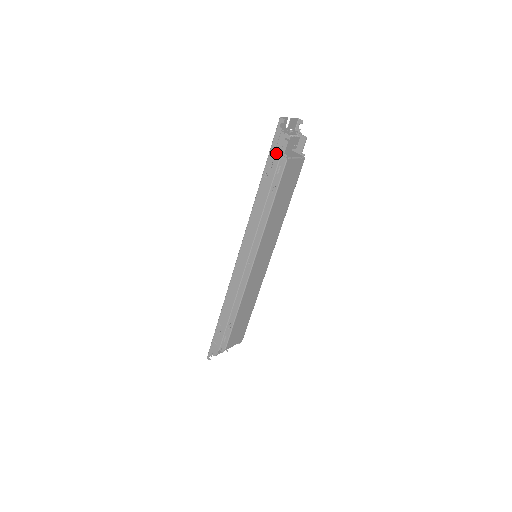
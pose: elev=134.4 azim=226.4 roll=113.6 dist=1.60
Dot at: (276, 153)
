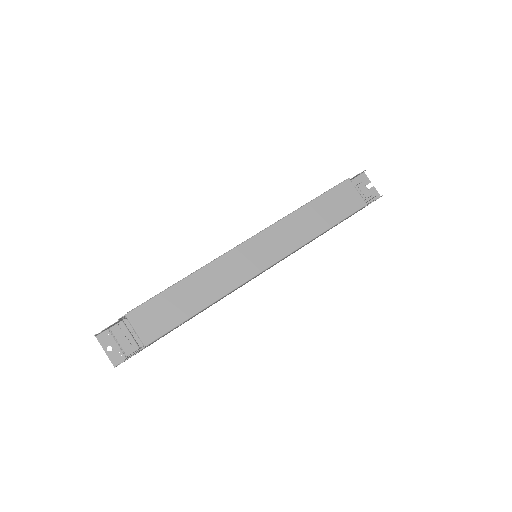
Dot at: occluded
